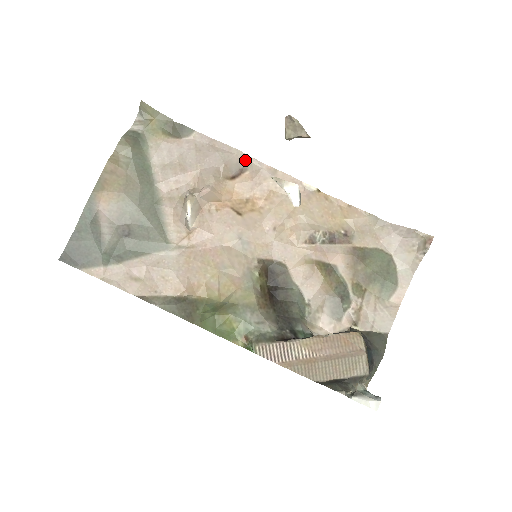
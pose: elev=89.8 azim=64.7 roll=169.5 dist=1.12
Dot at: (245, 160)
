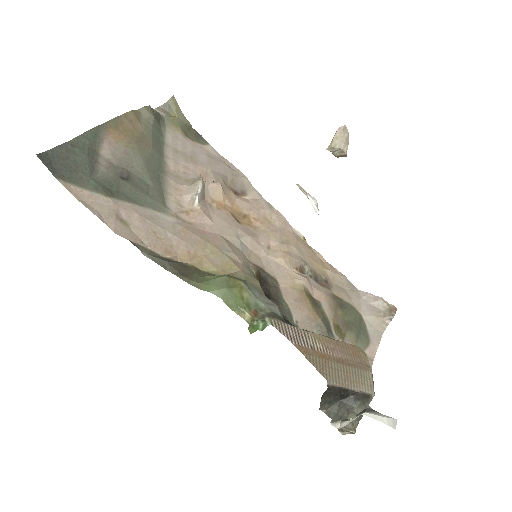
Dot at: (248, 186)
